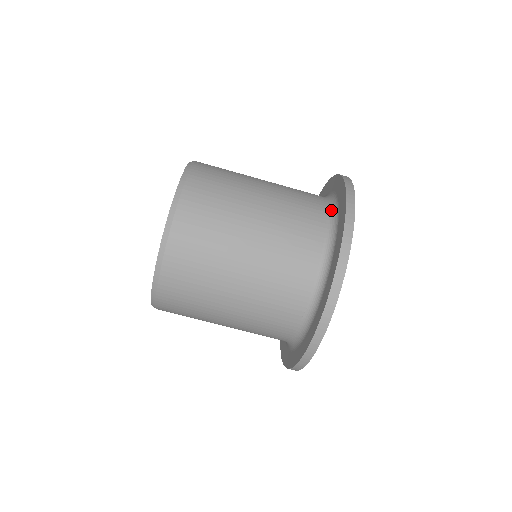
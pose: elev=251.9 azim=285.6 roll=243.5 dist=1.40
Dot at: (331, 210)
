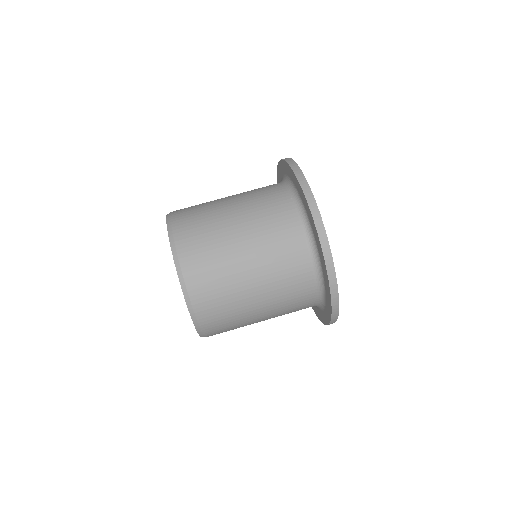
Dot at: occluded
